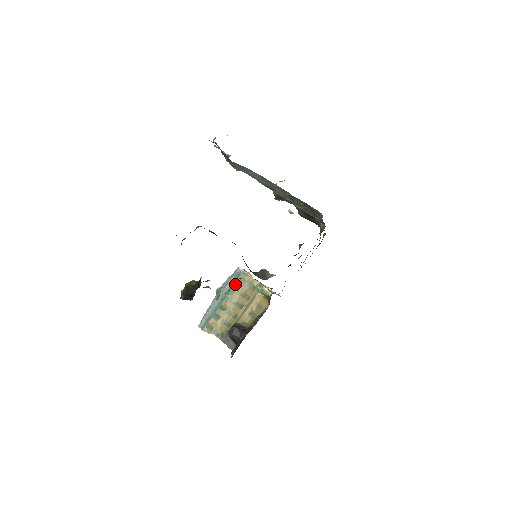
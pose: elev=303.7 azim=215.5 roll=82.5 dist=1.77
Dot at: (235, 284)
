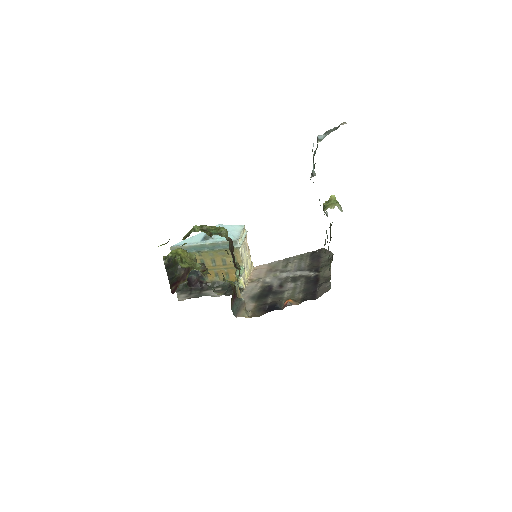
Dot at: (224, 249)
